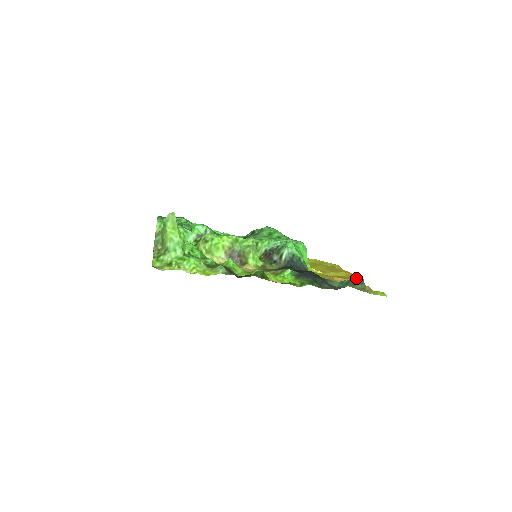
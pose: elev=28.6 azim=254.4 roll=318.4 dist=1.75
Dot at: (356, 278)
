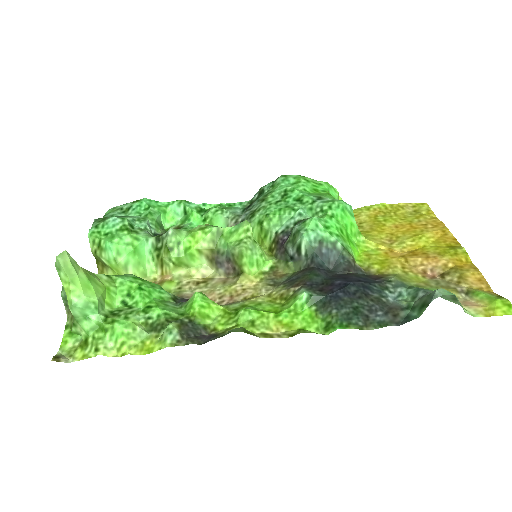
Dot at: occluded
